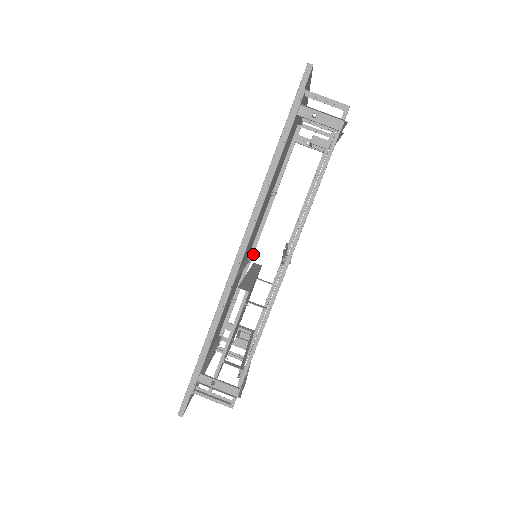
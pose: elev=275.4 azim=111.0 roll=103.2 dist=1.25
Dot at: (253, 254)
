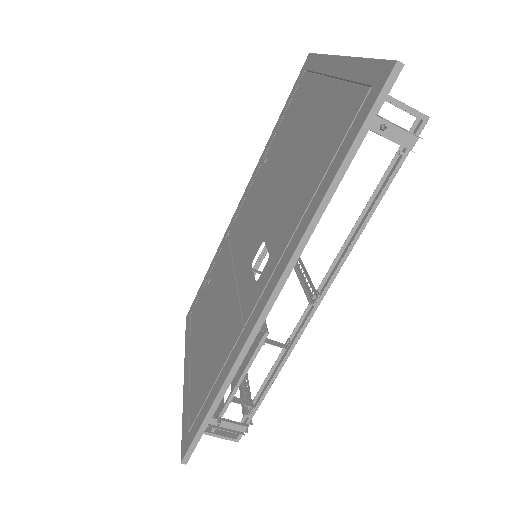
Dot at: occluded
